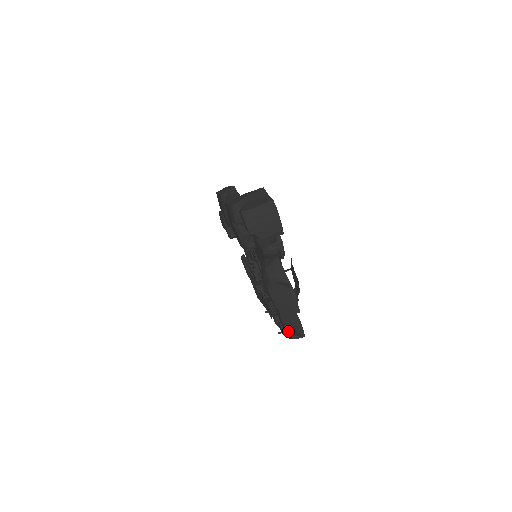
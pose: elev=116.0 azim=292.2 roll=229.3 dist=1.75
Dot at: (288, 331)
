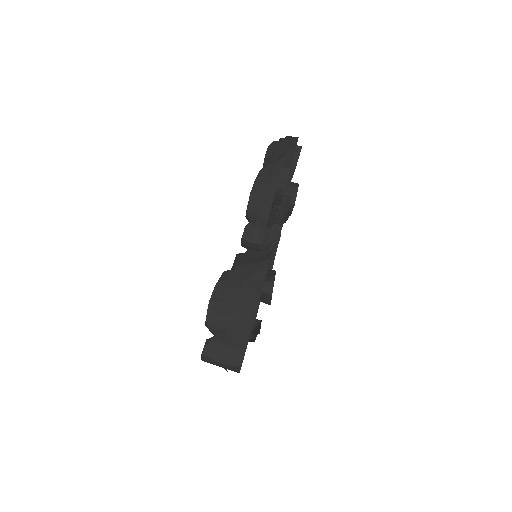
Dot at: occluded
